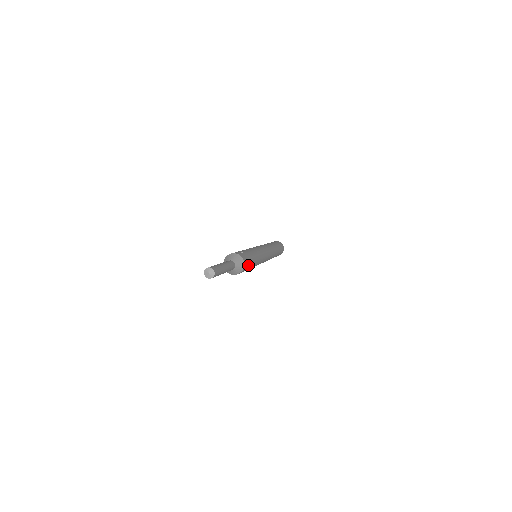
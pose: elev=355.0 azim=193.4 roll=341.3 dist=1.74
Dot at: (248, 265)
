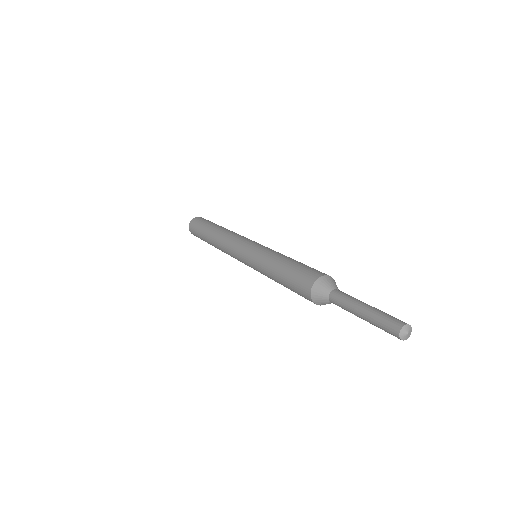
Dot at: occluded
